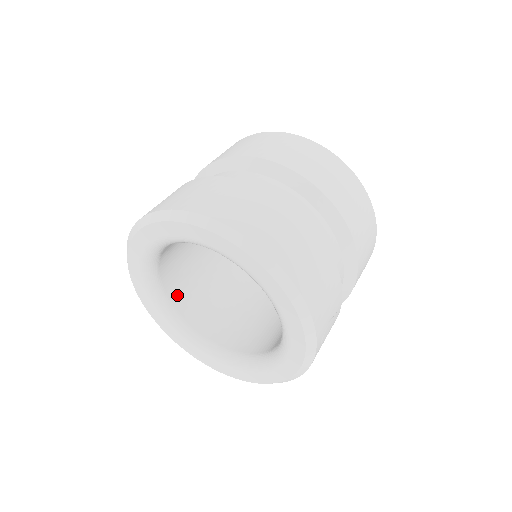
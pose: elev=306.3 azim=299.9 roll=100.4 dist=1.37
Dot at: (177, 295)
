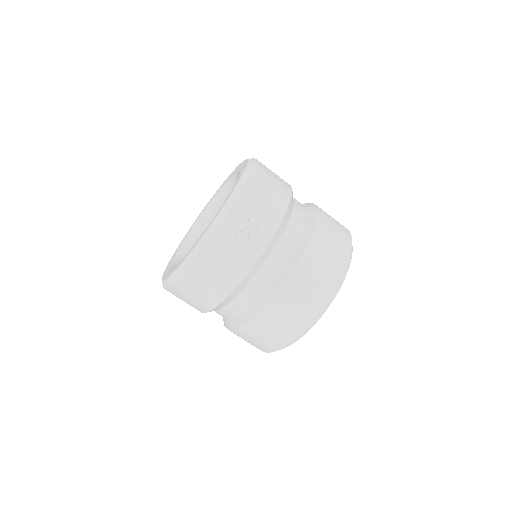
Dot at: occluded
